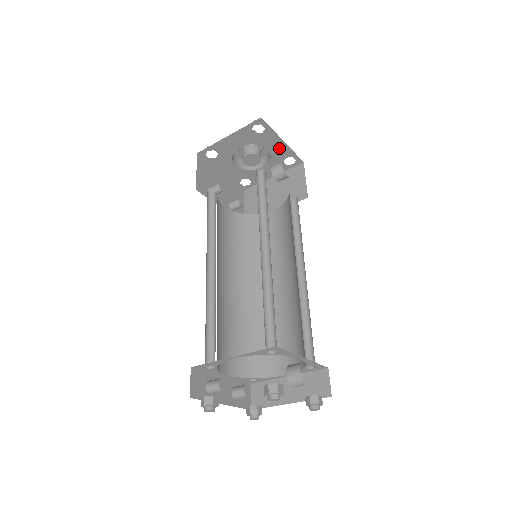
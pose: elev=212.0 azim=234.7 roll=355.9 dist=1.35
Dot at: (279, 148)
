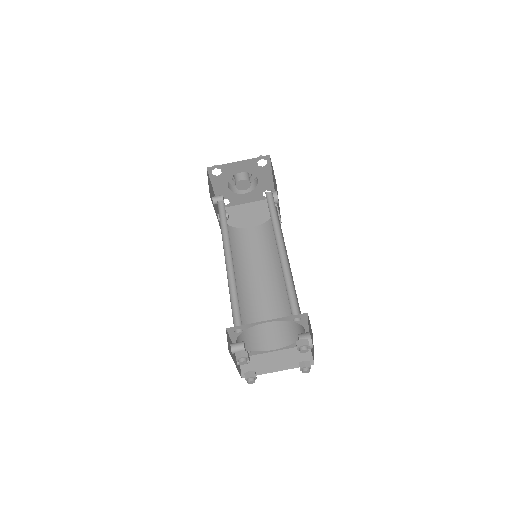
Dot at: (266, 181)
